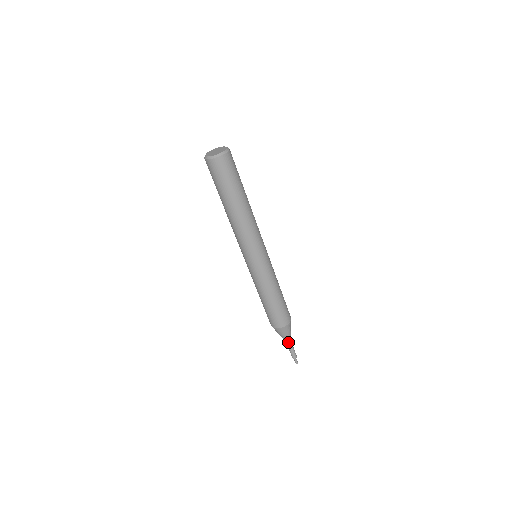
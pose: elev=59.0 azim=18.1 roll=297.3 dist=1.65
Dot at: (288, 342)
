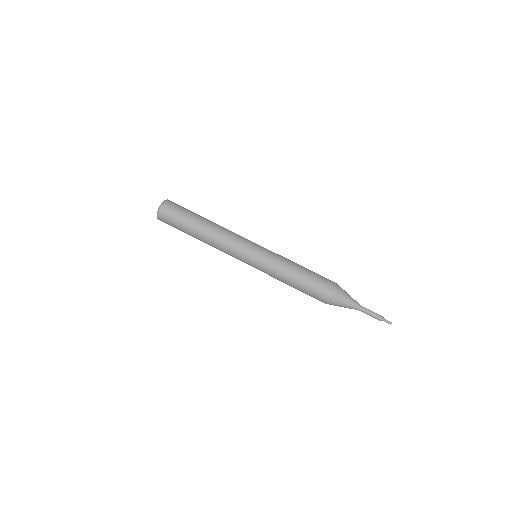
Dot at: (357, 309)
